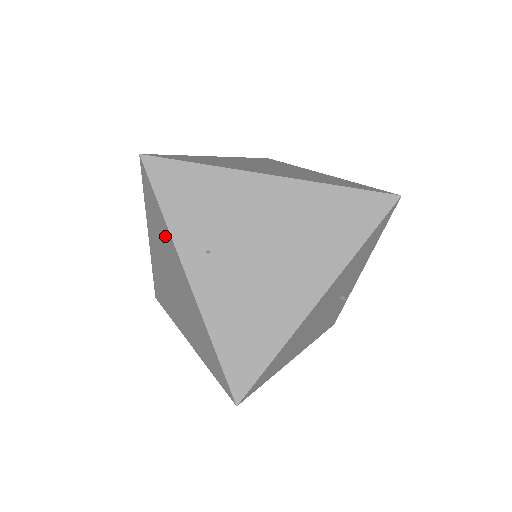
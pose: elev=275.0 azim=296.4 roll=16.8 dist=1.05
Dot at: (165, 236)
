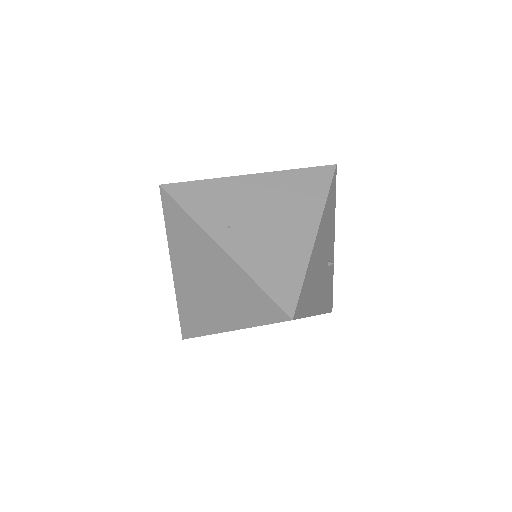
Dot at: (192, 234)
